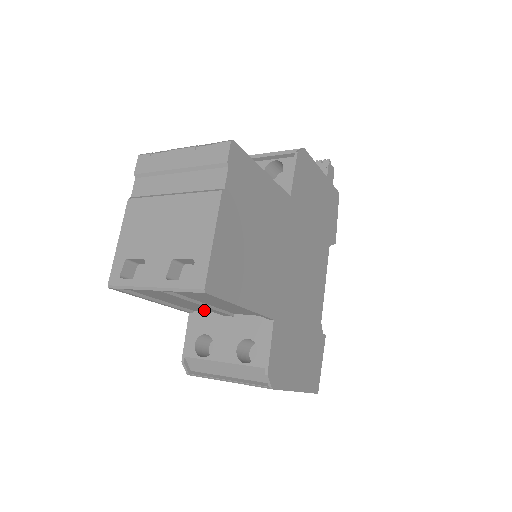
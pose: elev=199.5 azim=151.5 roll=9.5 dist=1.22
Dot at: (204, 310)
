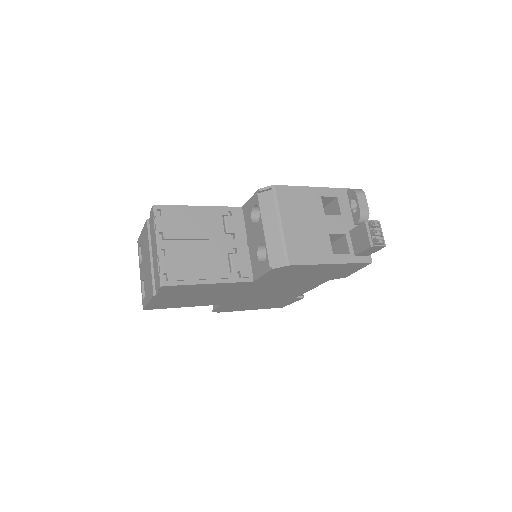
Dot at: occluded
